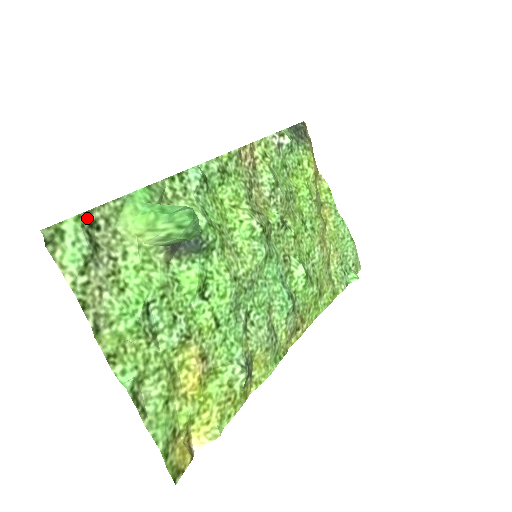
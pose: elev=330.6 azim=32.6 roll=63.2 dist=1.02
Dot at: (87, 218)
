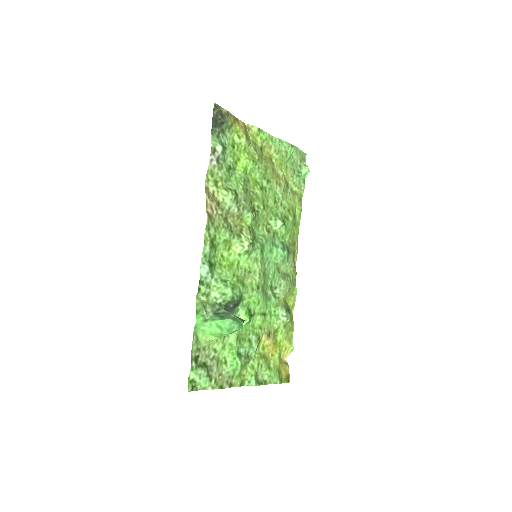
Dot at: (194, 363)
